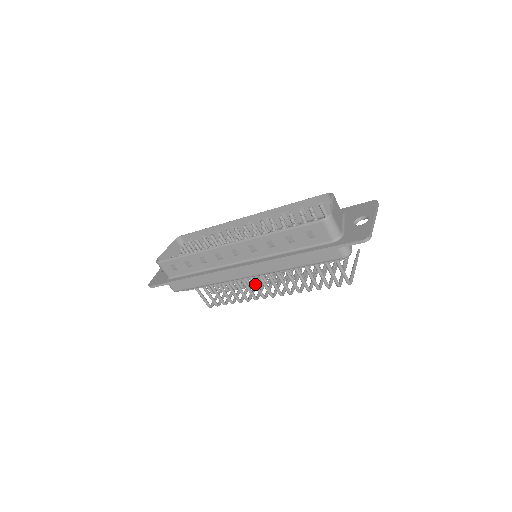
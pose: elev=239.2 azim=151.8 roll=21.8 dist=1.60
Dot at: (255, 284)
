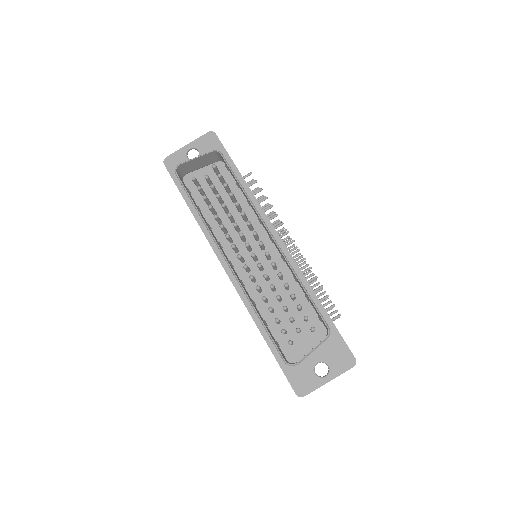
Dot at: occluded
